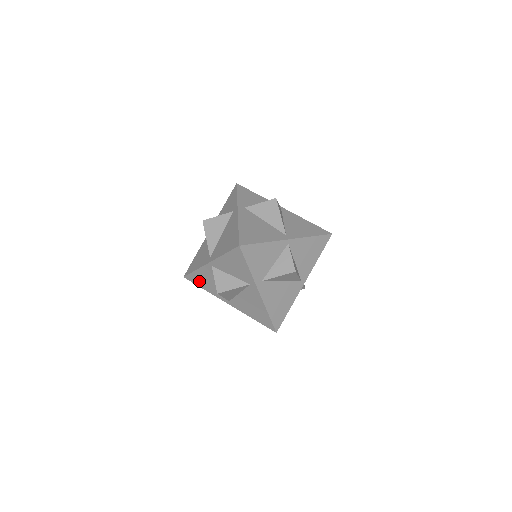
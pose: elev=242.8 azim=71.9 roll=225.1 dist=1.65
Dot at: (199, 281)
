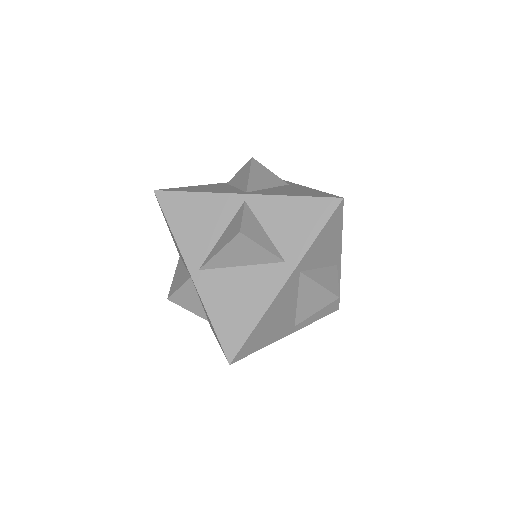
Dot at: (180, 211)
